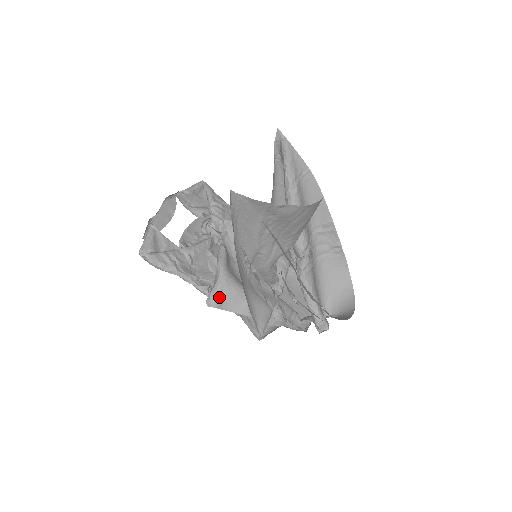
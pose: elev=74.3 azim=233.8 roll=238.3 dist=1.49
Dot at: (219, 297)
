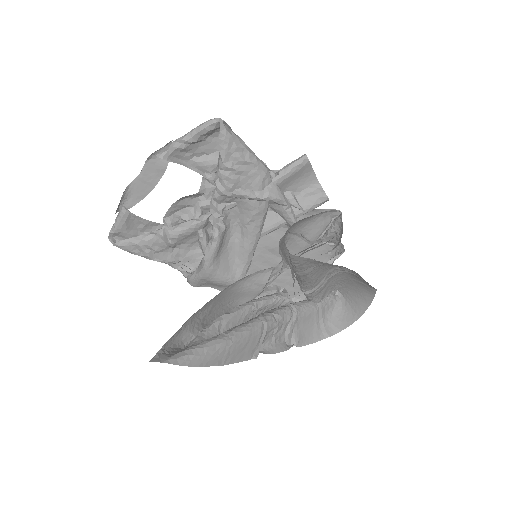
Dot at: (199, 283)
